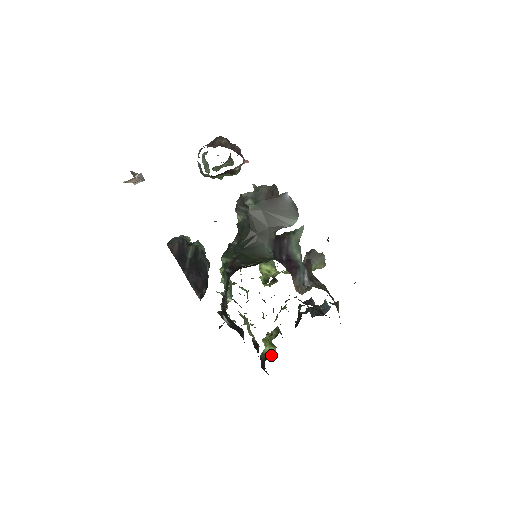
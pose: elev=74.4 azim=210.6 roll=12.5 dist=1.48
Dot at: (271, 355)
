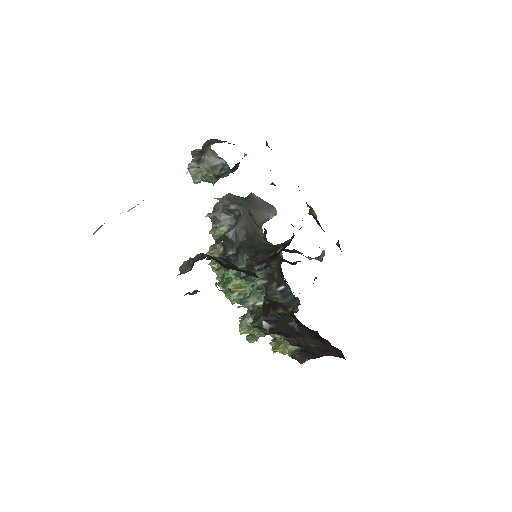
Dot at: (301, 348)
